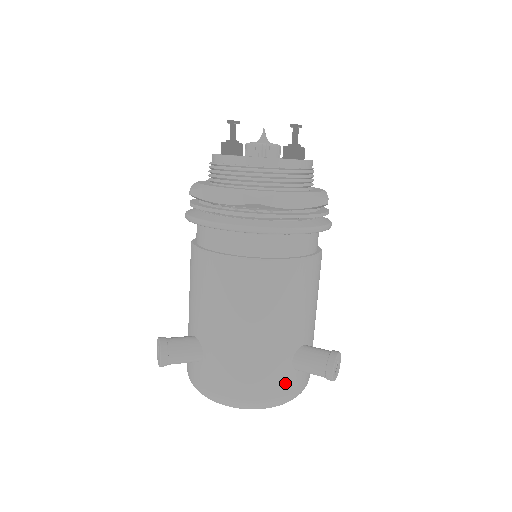
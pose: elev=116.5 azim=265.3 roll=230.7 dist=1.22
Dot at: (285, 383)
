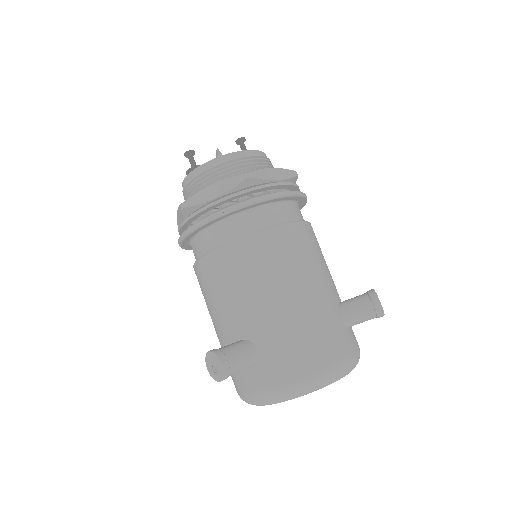
Dot at: (345, 340)
